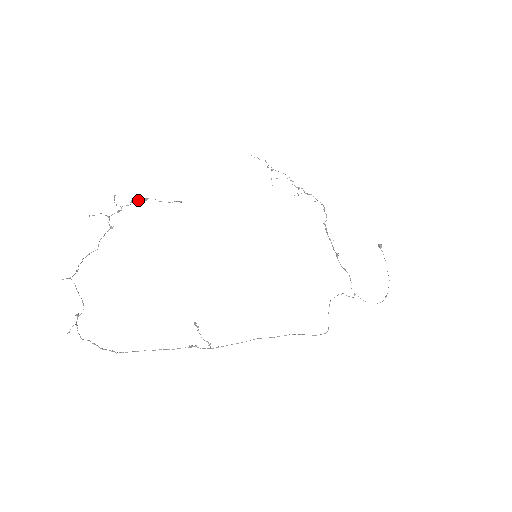
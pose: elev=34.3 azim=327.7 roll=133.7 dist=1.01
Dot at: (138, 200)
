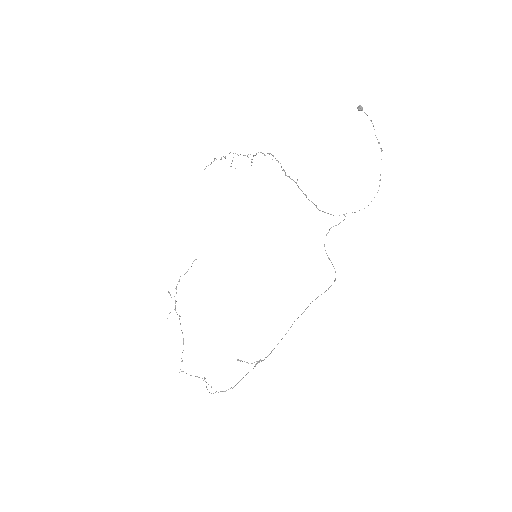
Dot at: occluded
